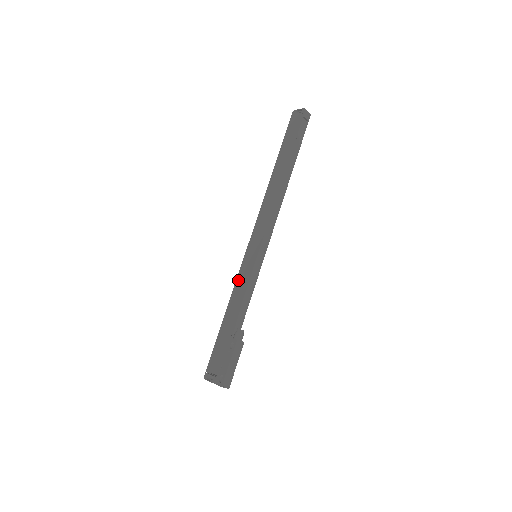
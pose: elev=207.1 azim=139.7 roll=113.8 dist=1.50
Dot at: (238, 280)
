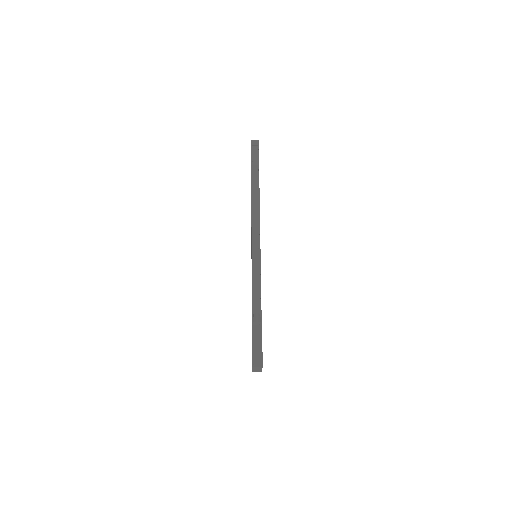
Dot at: occluded
